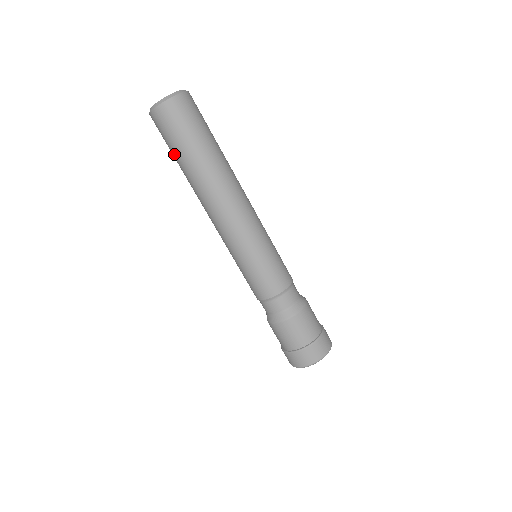
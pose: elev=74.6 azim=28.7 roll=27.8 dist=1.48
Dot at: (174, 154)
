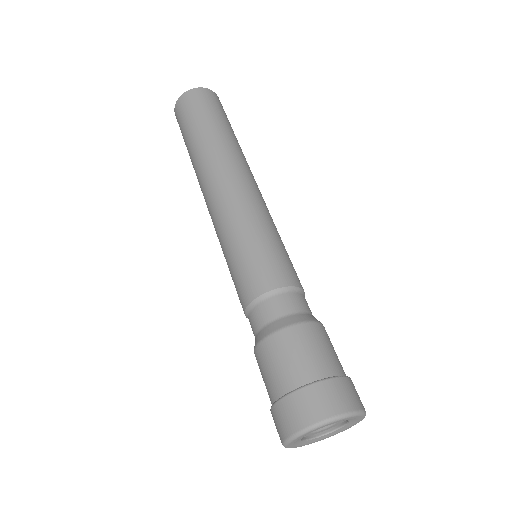
Dot at: occluded
